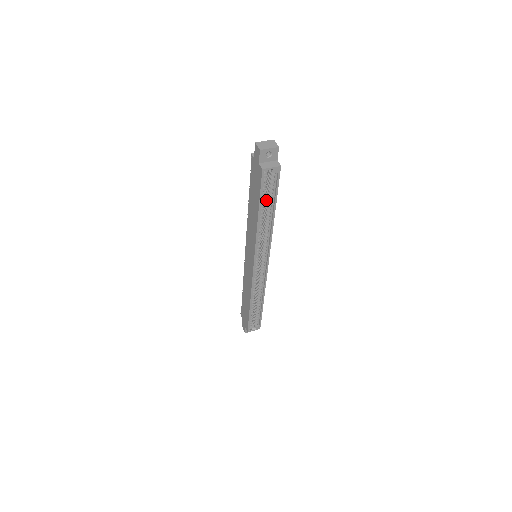
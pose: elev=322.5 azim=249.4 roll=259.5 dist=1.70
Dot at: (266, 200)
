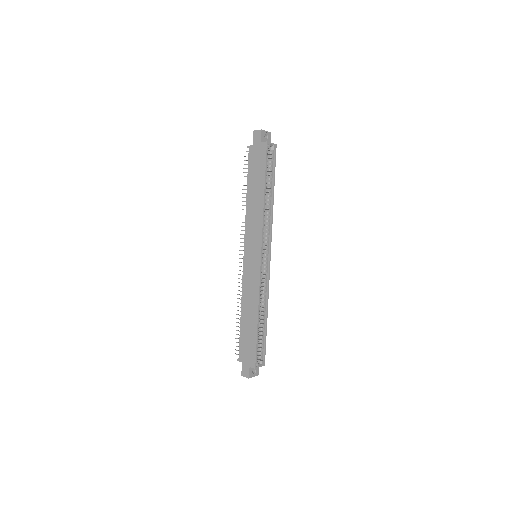
Dot at: occluded
